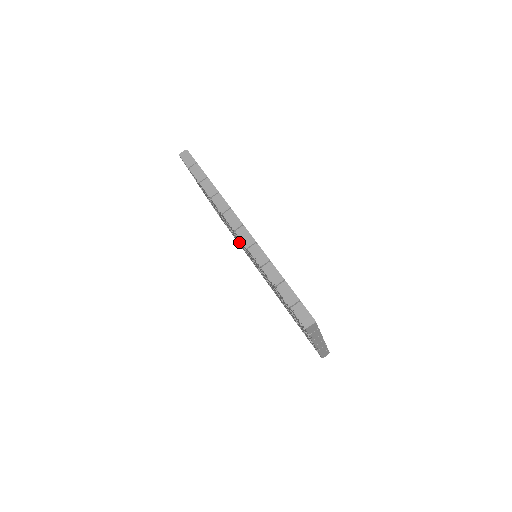
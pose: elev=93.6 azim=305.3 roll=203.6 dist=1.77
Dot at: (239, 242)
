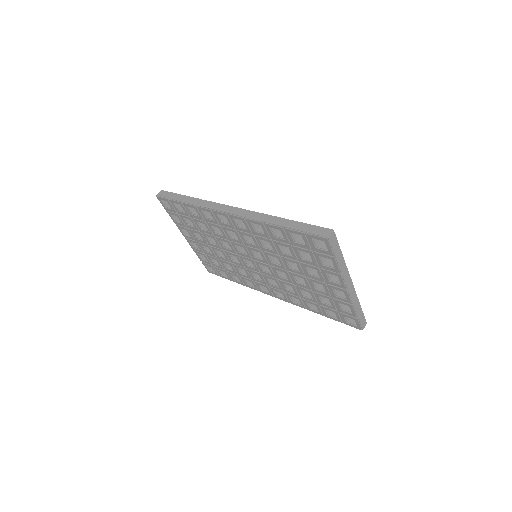
Dot at: (236, 262)
